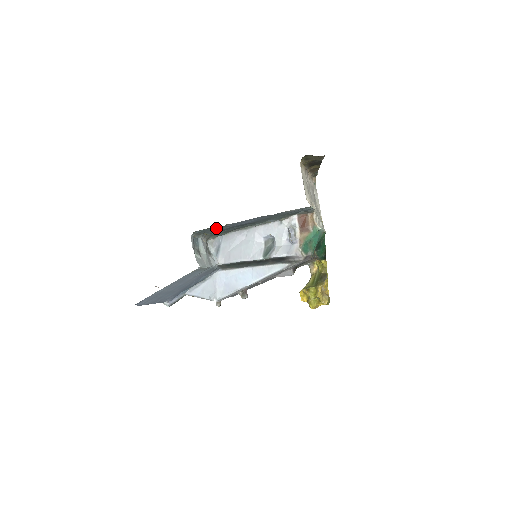
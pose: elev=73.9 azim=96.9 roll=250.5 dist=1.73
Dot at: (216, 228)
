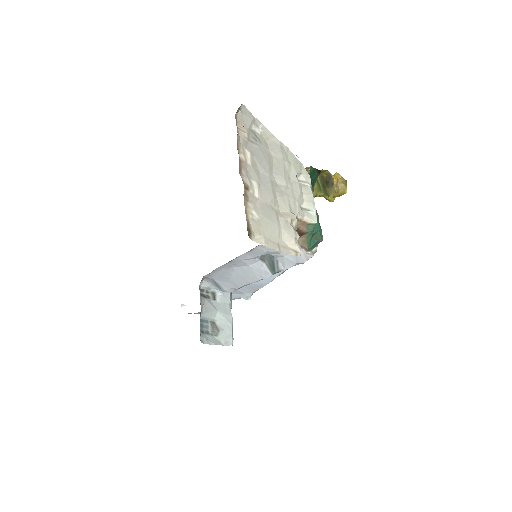
Dot at: occluded
